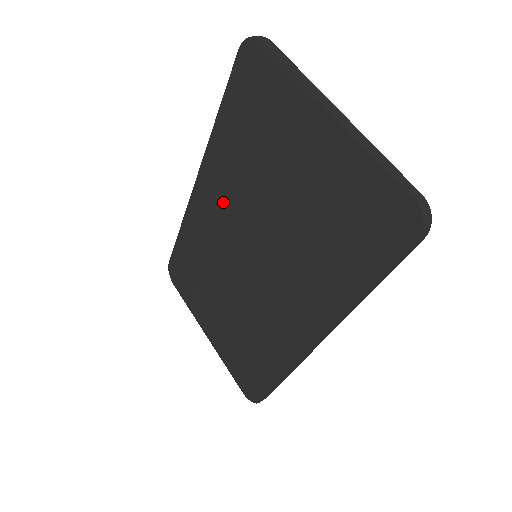
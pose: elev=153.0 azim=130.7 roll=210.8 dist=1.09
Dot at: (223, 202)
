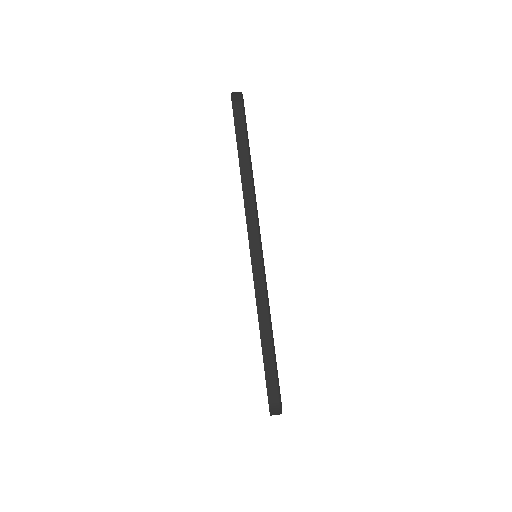
Dot at: occluded
